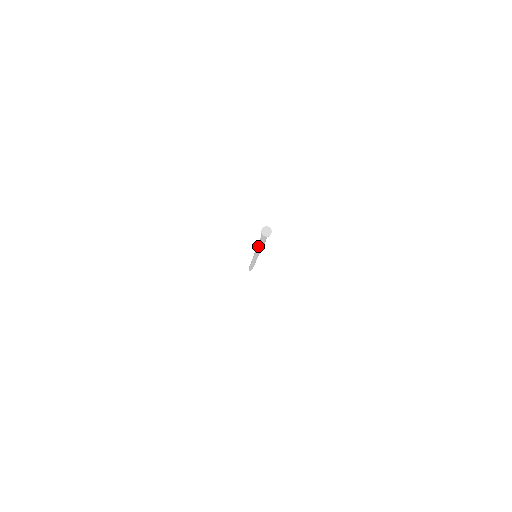
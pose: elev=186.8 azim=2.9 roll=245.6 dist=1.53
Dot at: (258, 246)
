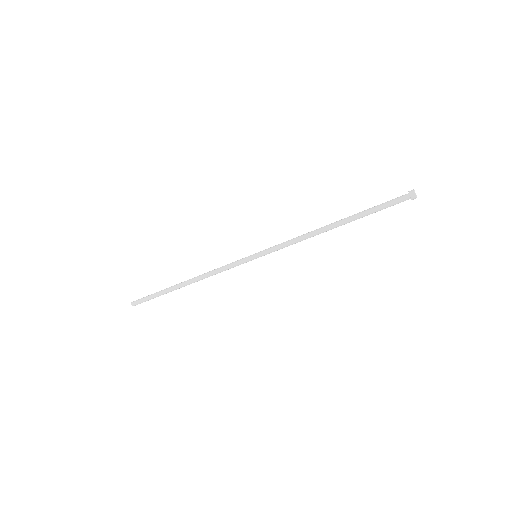
Dot at: (336, 222)
